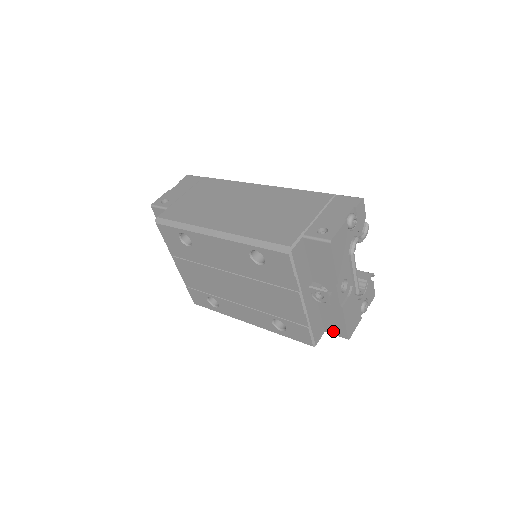
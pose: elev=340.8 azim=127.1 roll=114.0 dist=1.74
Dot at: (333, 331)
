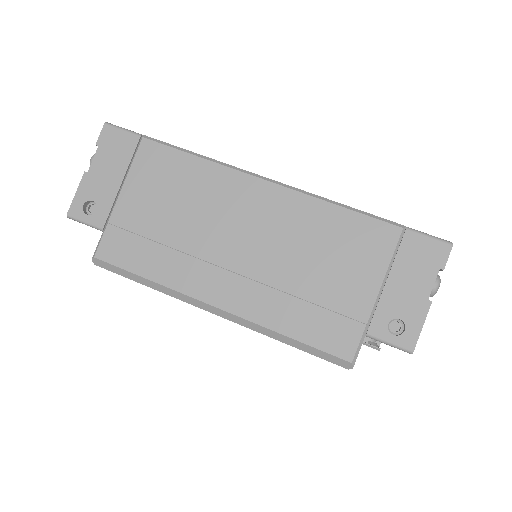
Dot at: occluded
